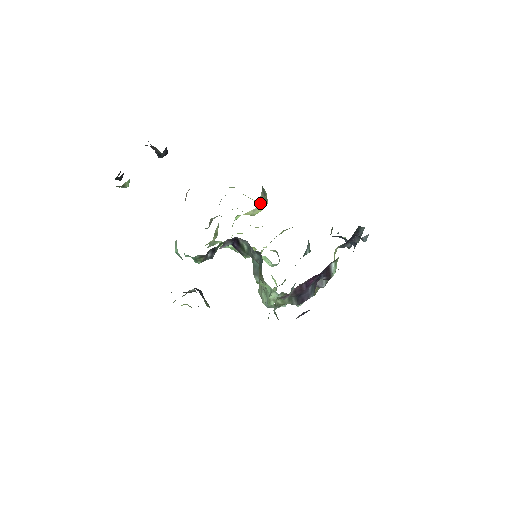
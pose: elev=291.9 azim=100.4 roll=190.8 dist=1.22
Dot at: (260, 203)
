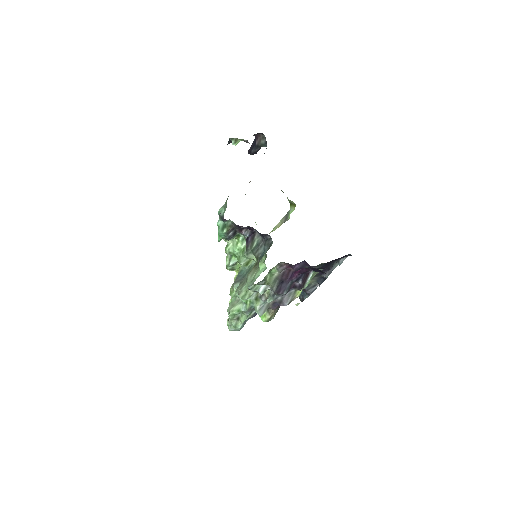
Dot at: (272, 231)
